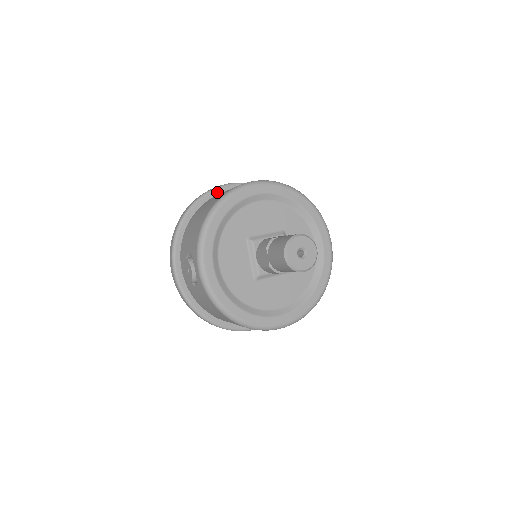
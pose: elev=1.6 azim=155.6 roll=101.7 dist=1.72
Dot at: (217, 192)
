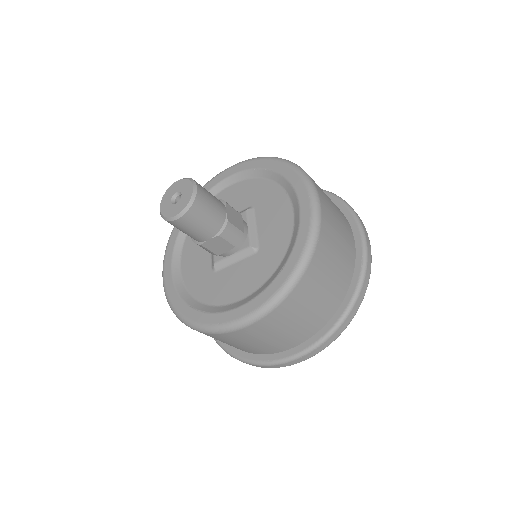
Dot at: occluded
